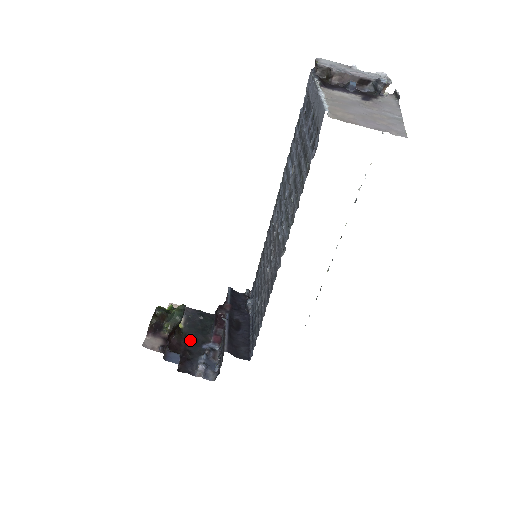
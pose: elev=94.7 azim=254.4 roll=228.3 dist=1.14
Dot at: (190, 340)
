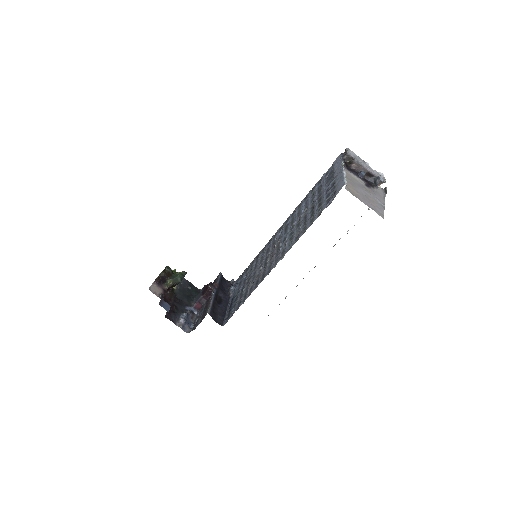
Dot at: (178, 299)
